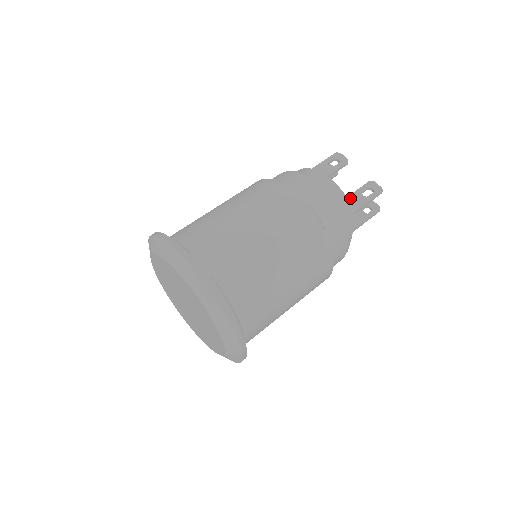
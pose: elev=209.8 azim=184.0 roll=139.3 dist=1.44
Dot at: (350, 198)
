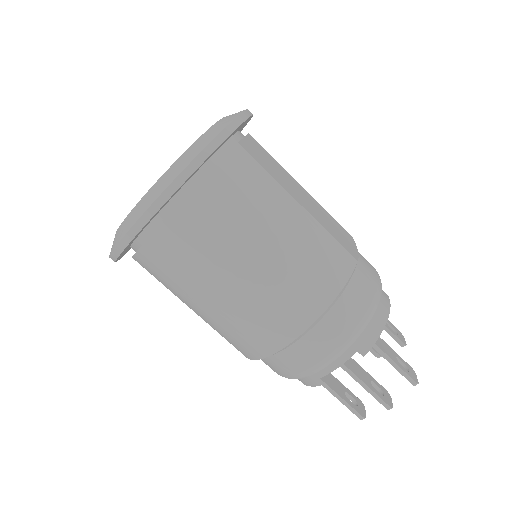
Dot at: (383, 341)
